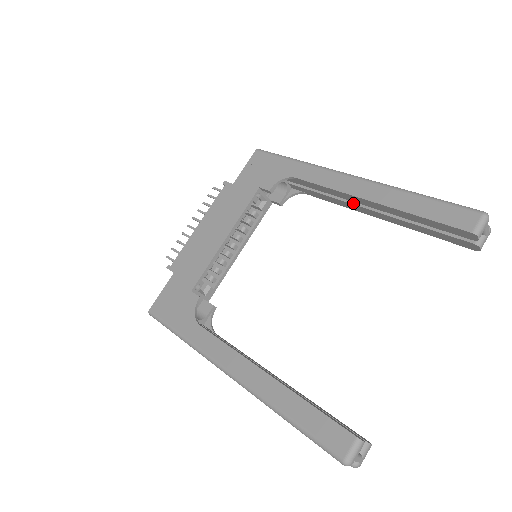
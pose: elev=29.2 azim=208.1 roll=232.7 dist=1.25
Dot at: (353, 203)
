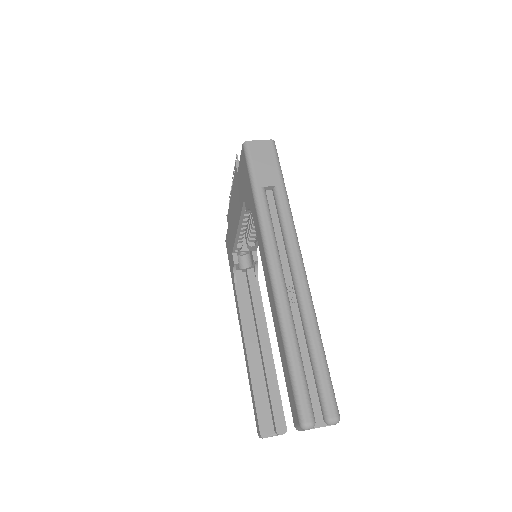
Dot at: occluded
